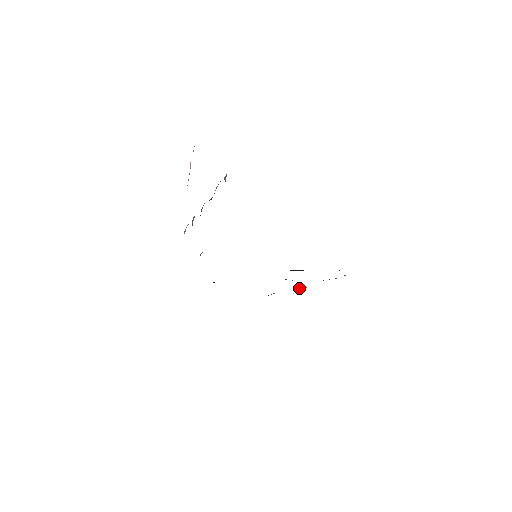
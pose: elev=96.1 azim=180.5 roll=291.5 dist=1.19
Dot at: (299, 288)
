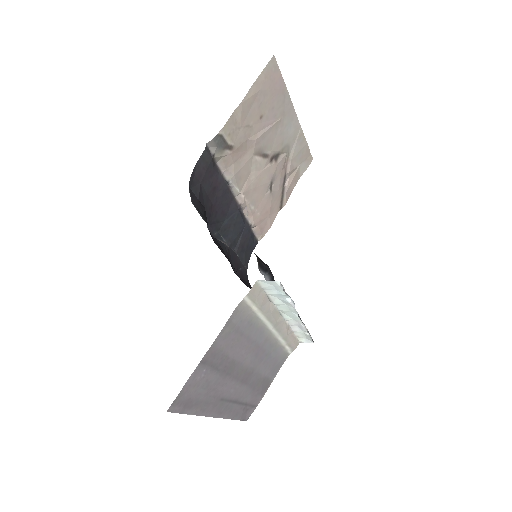
Dot at: occluded
